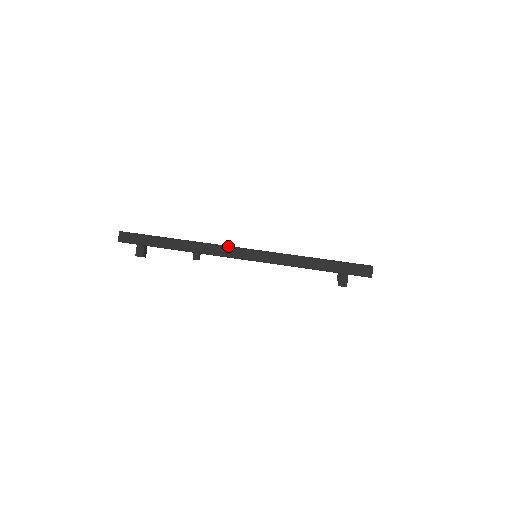
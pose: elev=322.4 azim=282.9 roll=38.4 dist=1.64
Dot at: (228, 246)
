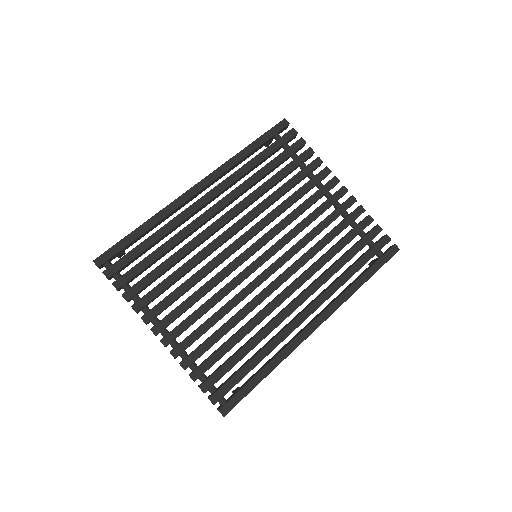
Dot at: occluded
